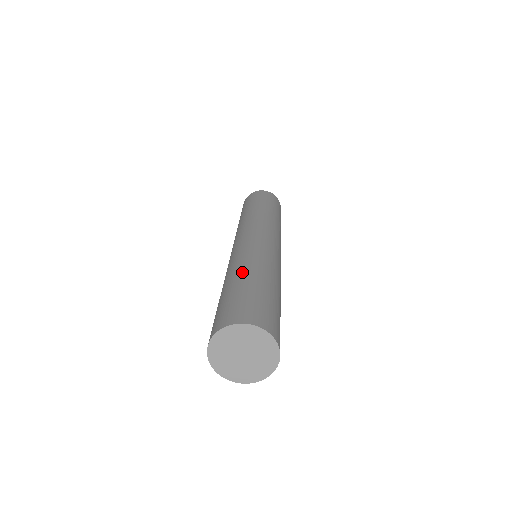
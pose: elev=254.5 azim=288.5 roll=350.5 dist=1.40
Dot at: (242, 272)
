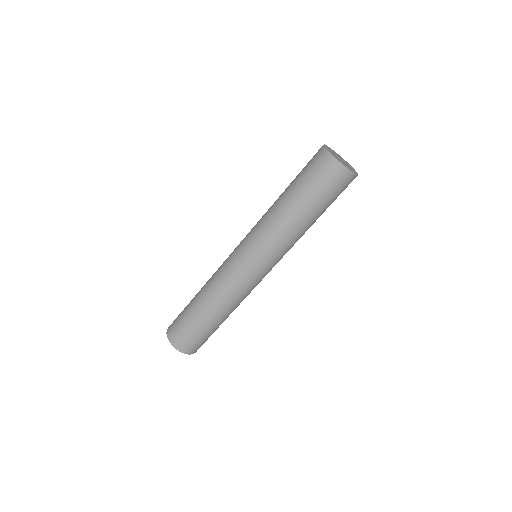
Dot at: (211, 312)
